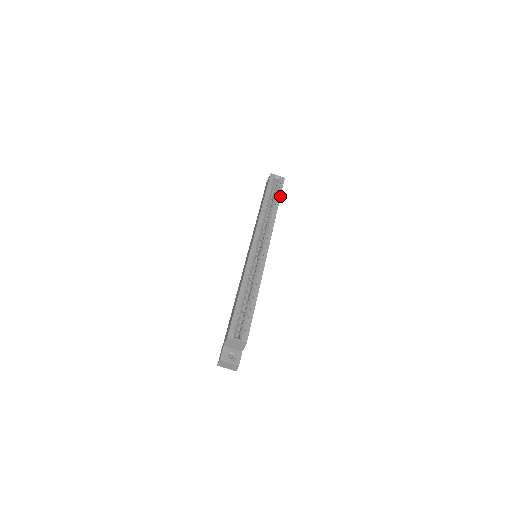
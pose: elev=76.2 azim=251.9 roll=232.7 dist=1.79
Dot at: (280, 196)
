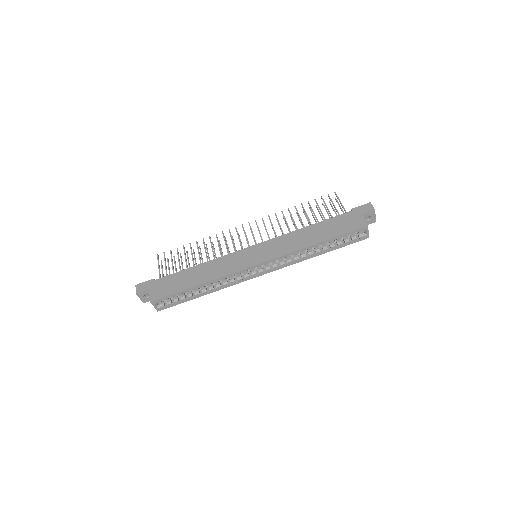
Dot at: occluded
